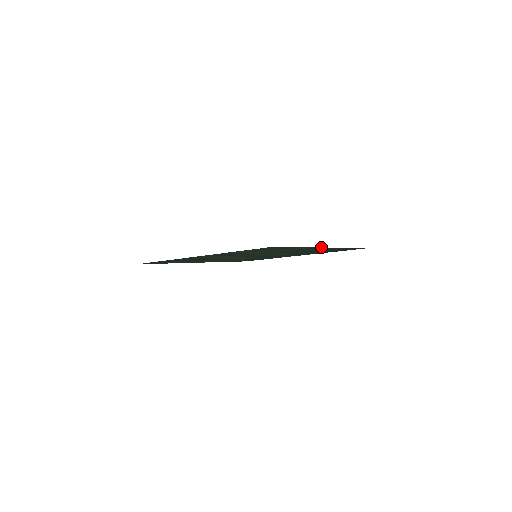
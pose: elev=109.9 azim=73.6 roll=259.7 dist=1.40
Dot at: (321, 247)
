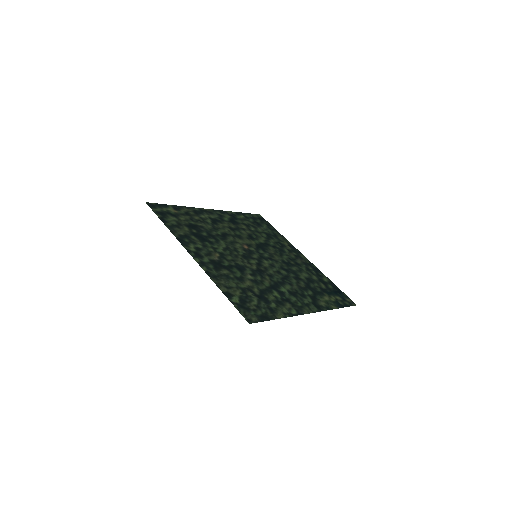
Dot at: (303, 314)
